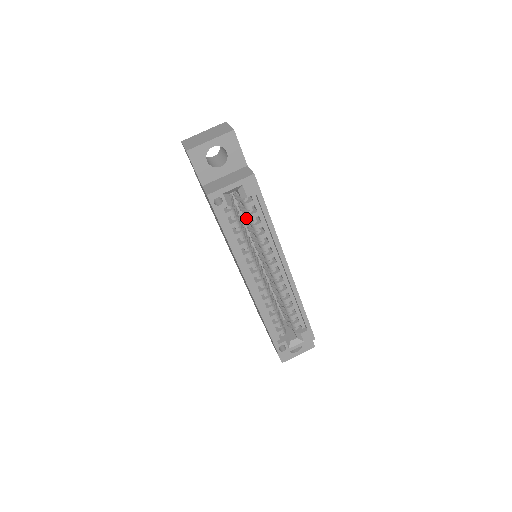
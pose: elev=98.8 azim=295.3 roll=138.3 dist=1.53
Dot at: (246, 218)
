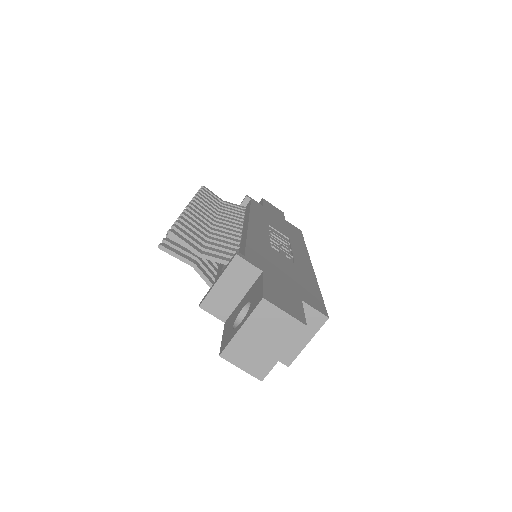
Dot at: occluded
